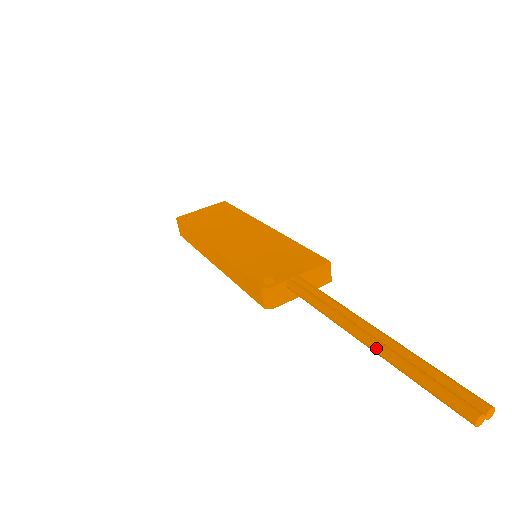
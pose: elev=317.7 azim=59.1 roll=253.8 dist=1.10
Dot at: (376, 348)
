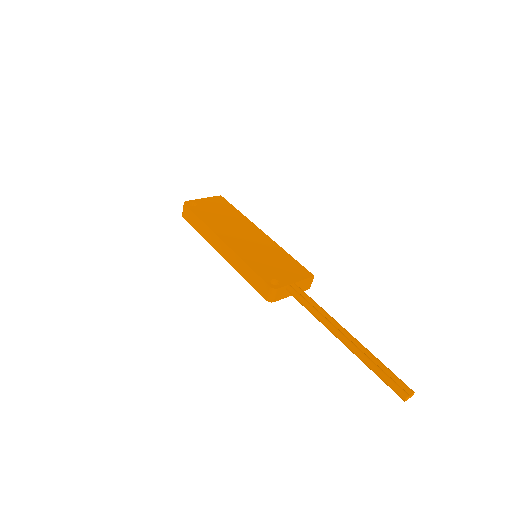
Dot at: (351, 347)
